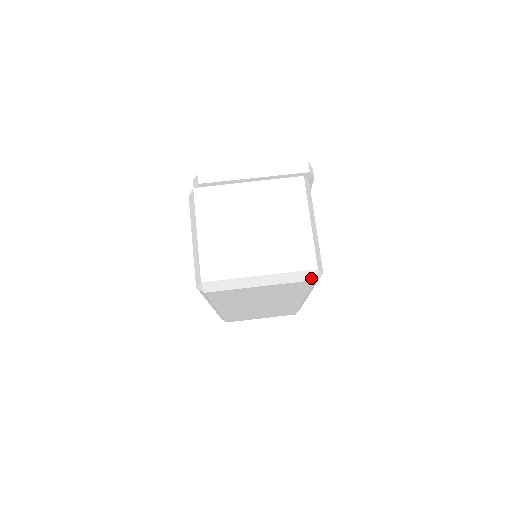
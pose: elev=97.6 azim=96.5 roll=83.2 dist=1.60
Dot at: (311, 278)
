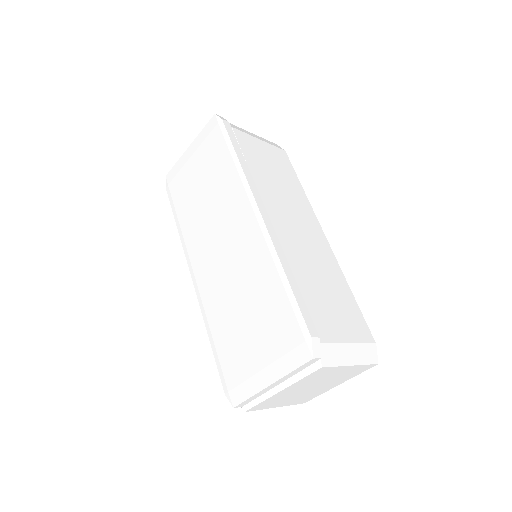
Dot at: occluded
